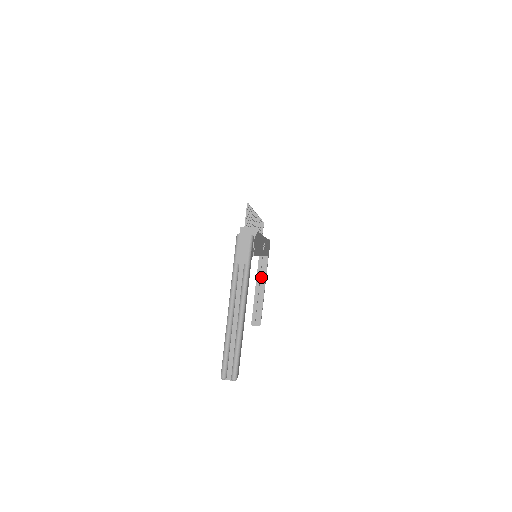
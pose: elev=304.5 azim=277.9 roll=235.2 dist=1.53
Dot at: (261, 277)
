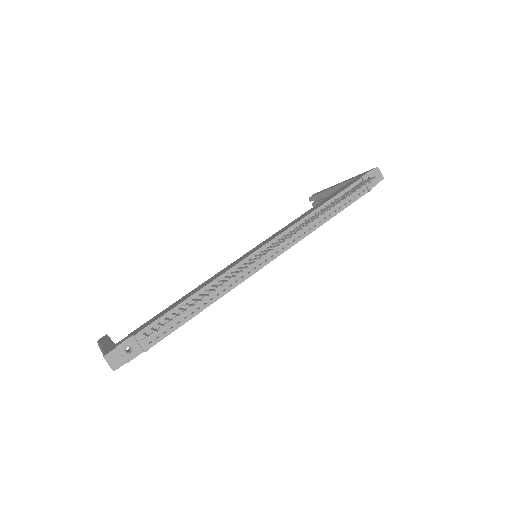
Dot at: occluded
